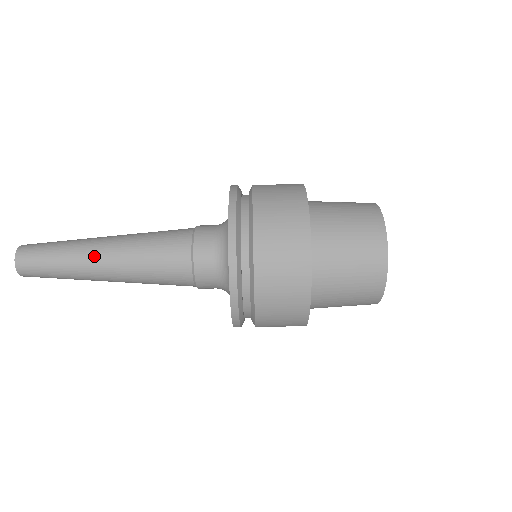
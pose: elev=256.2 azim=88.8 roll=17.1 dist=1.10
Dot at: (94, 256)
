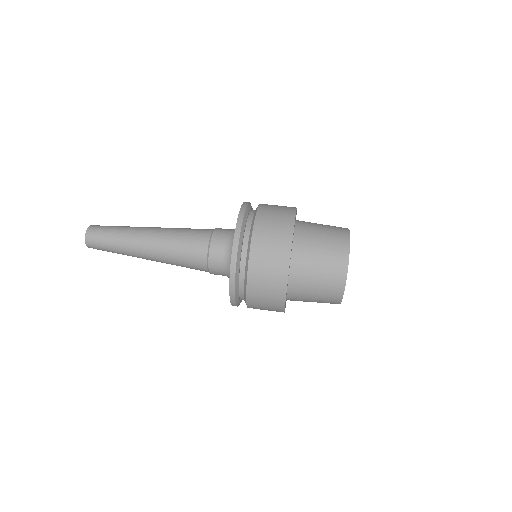
Dot at: (144, 229)
